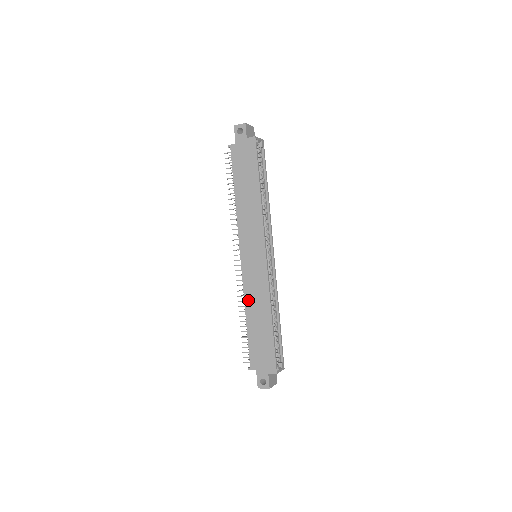
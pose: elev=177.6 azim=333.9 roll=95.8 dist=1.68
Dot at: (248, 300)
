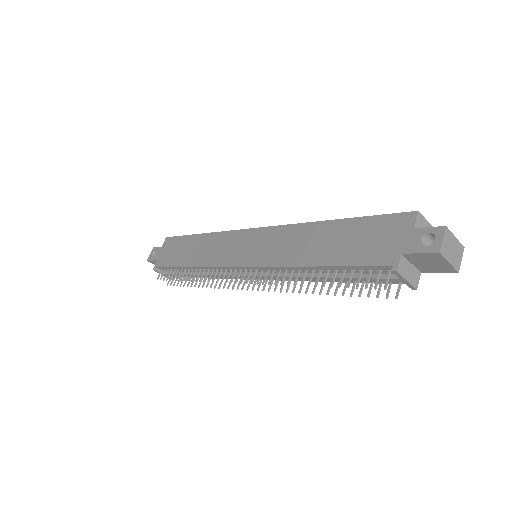
Dot at: (289, 259)
